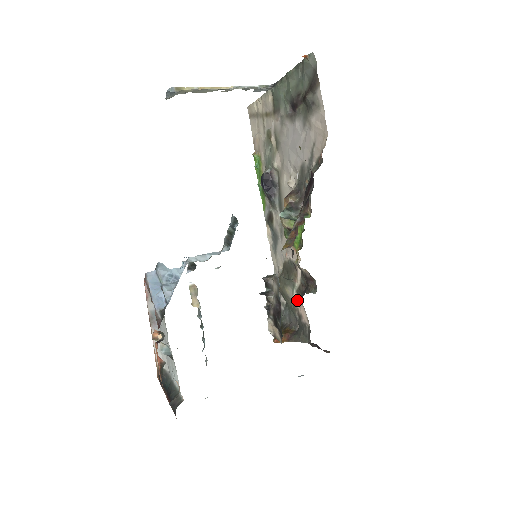
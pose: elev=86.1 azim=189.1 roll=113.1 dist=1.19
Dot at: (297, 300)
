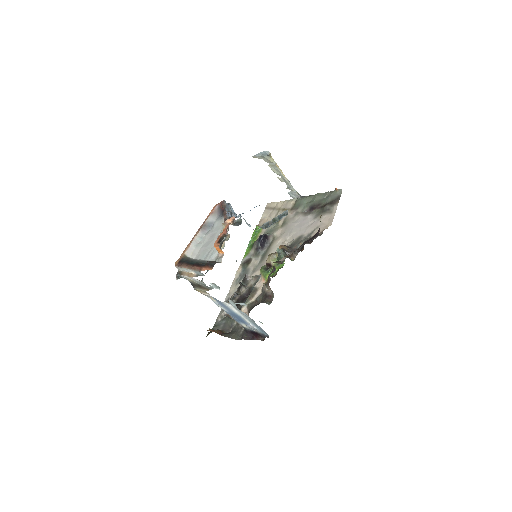
Dot at: (244, 311)
